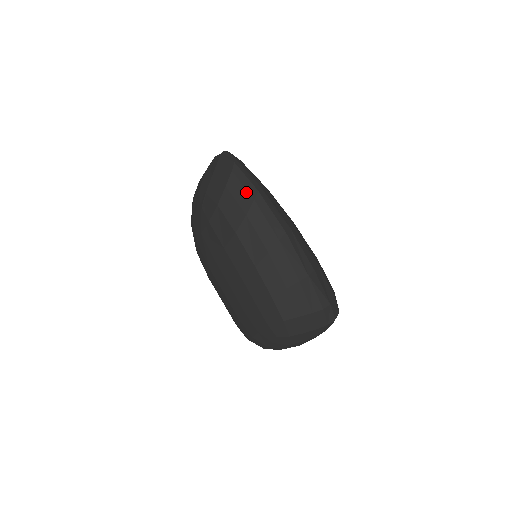
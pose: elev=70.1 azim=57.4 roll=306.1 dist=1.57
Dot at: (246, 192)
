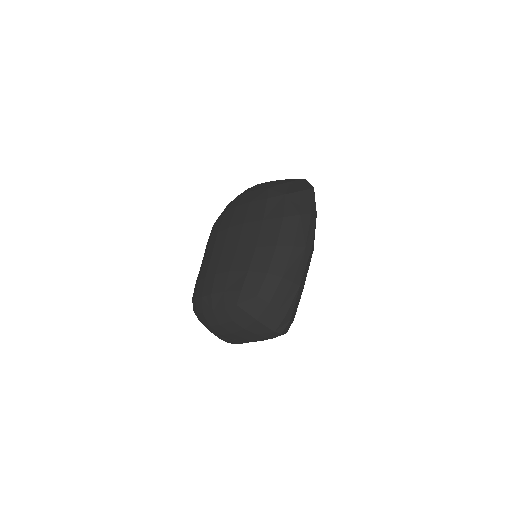
Dot at: (310, 205)
